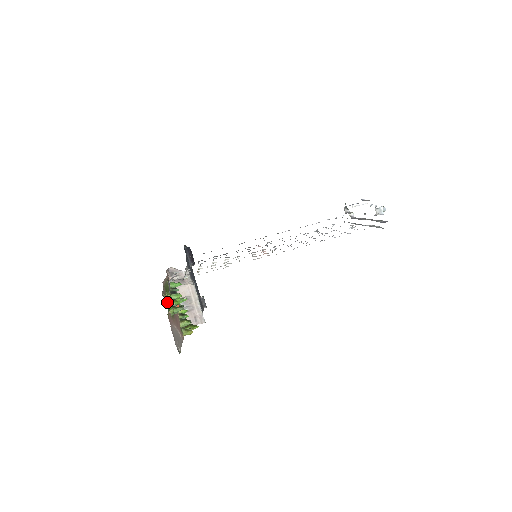
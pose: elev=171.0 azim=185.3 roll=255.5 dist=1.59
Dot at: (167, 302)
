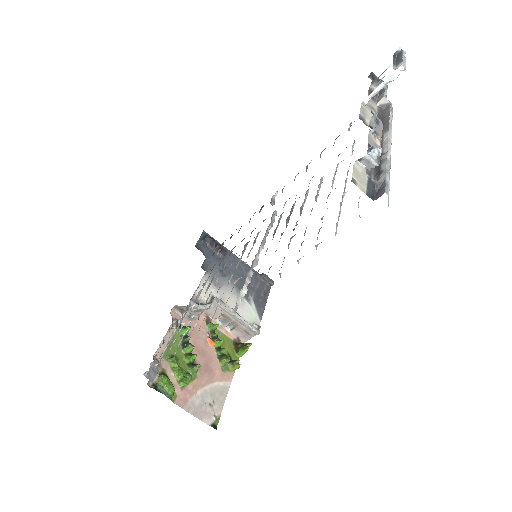
Dot at: (163, 387)
